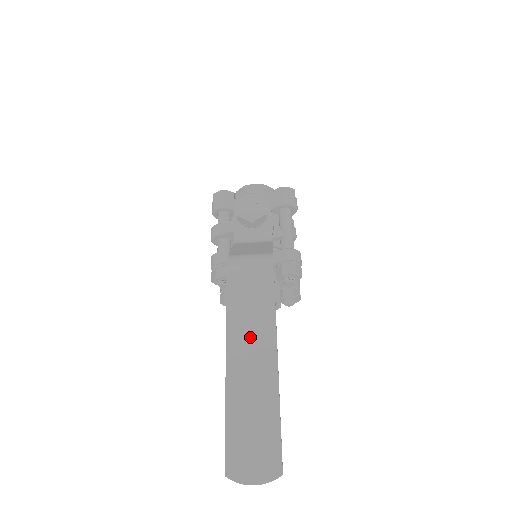
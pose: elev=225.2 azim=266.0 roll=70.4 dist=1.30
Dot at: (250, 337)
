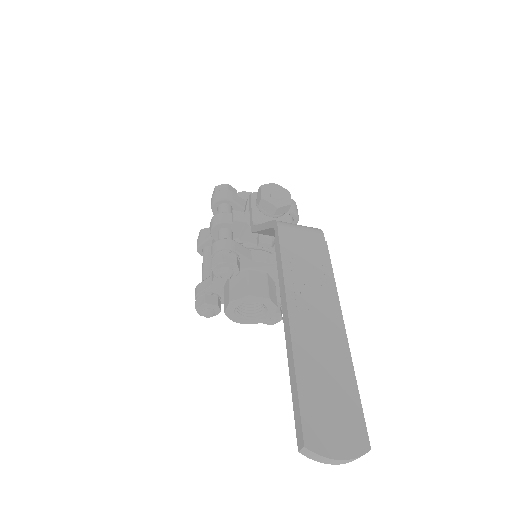
Dot at: (312, 298)
